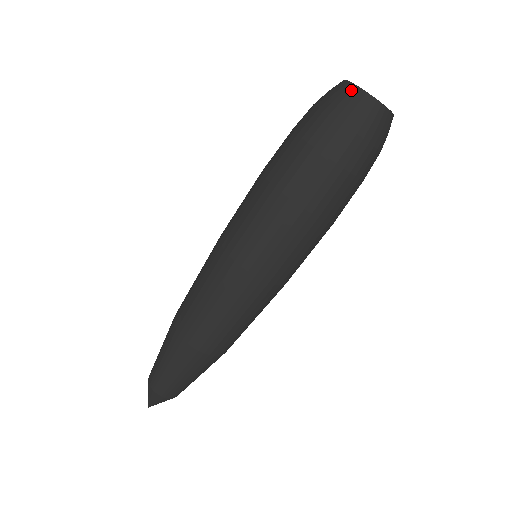
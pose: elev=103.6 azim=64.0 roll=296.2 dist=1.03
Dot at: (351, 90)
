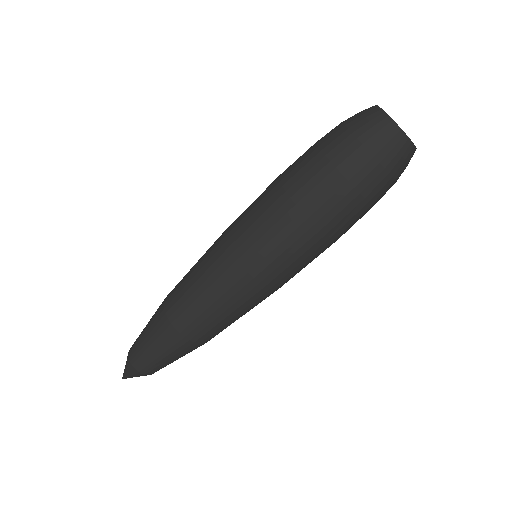
Dot at: (378, 115)
